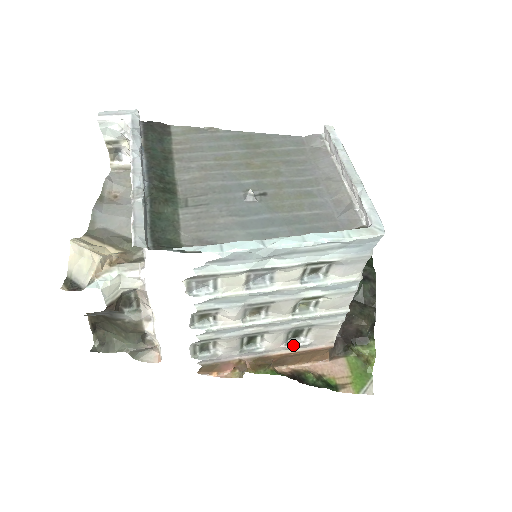
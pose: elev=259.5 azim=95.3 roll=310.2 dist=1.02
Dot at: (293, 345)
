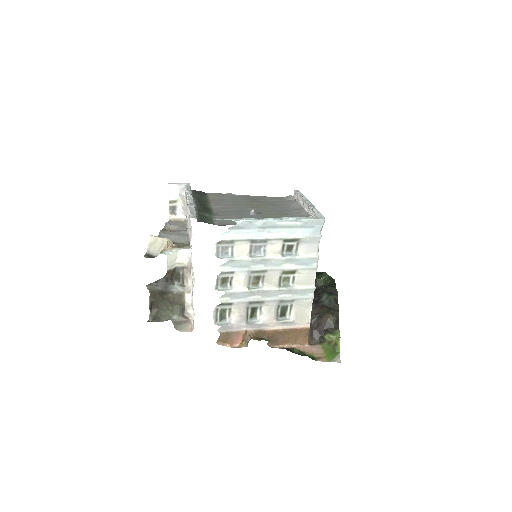
Dot at: (282, 321)
